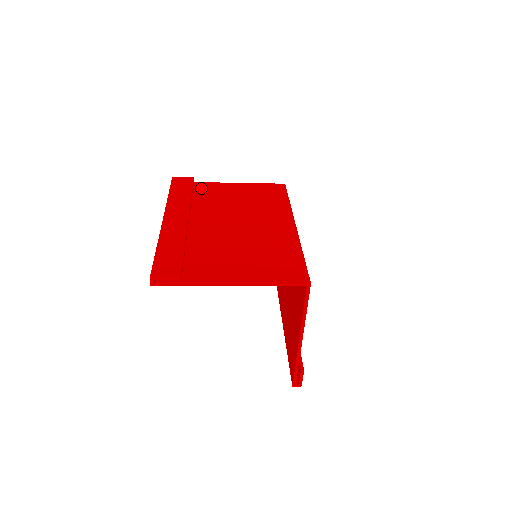
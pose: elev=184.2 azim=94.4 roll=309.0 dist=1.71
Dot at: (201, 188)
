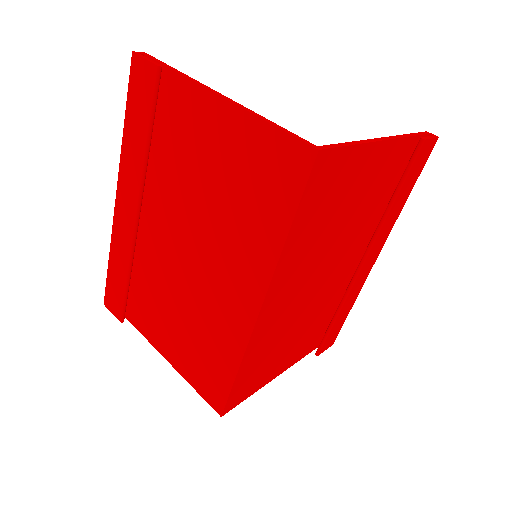
Dot at: (172, 102)
